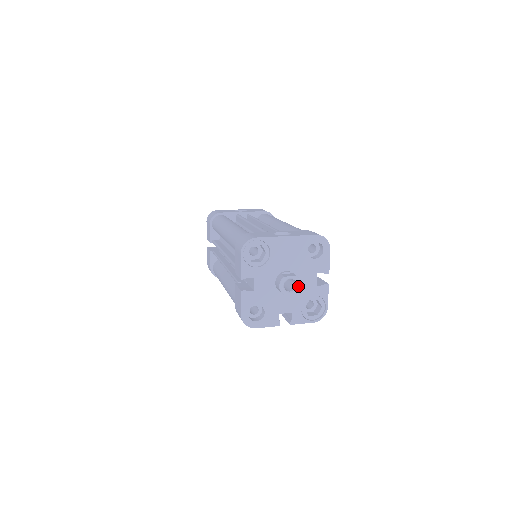
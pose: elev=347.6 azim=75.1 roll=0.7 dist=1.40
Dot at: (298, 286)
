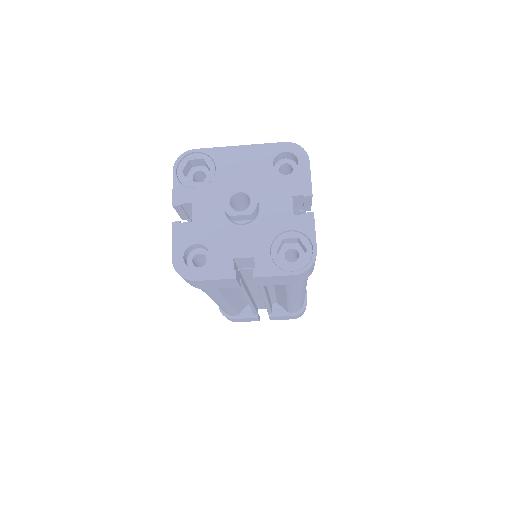
Dot at: (252, 202)
